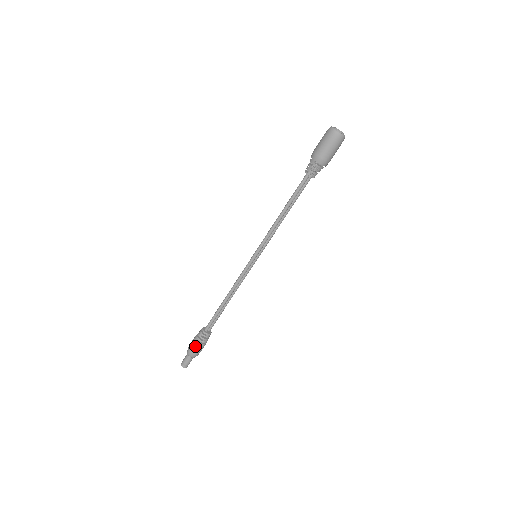
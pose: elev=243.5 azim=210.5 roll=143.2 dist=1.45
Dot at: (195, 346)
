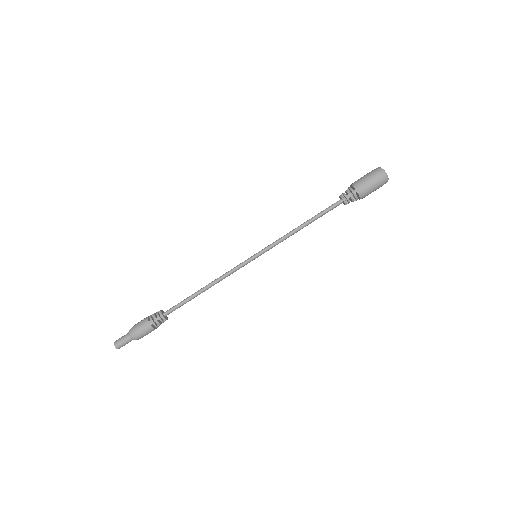
Dot at: (146, 330)
